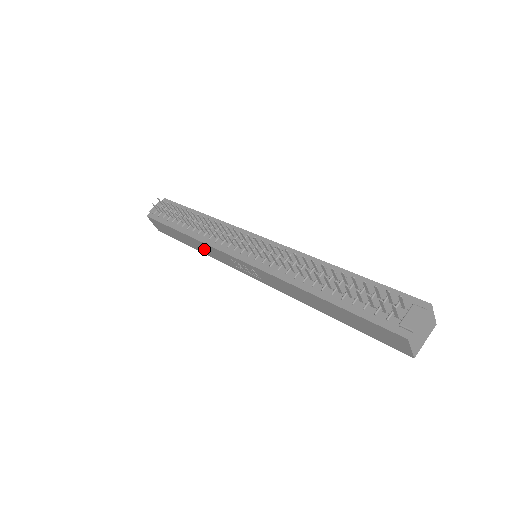
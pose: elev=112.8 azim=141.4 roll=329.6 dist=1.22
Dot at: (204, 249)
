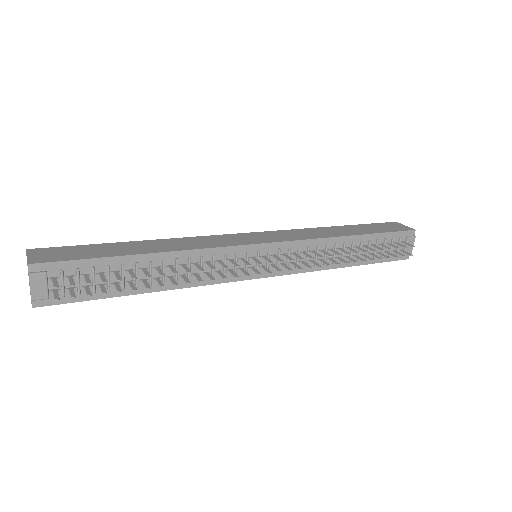
Dot at: occluded
